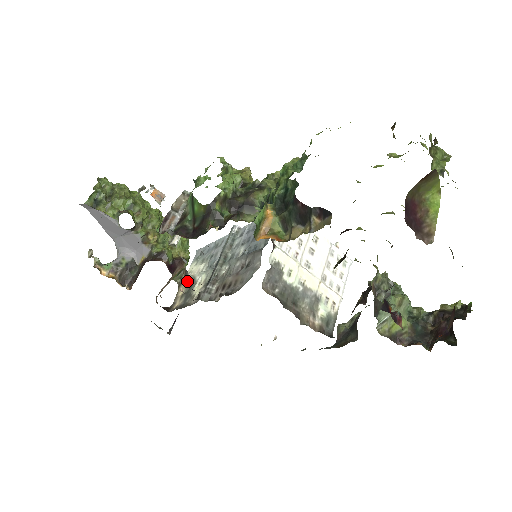
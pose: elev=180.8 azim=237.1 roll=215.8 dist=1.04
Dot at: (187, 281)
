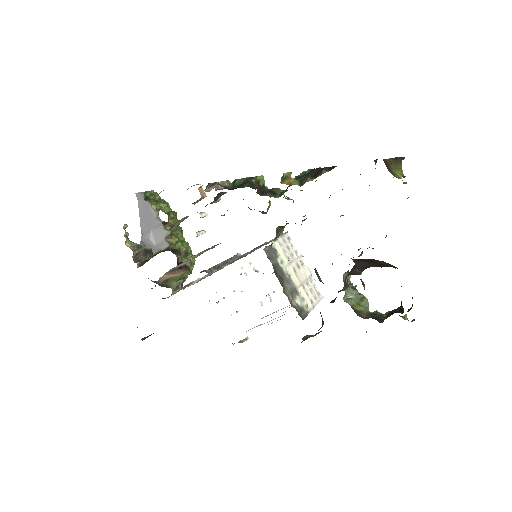
Dot at: occluded
